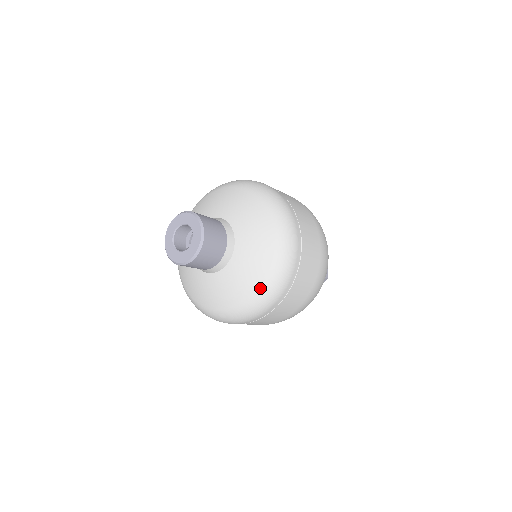
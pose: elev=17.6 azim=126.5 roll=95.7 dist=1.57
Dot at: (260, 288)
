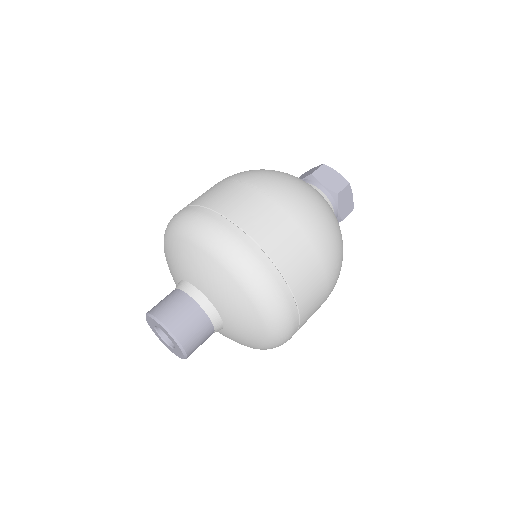
Dot at: (261, 348)
